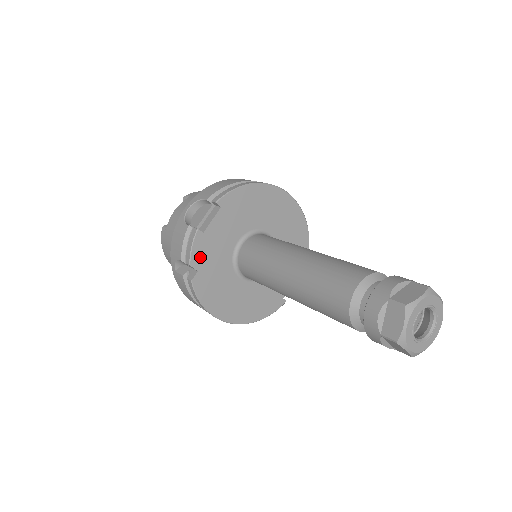
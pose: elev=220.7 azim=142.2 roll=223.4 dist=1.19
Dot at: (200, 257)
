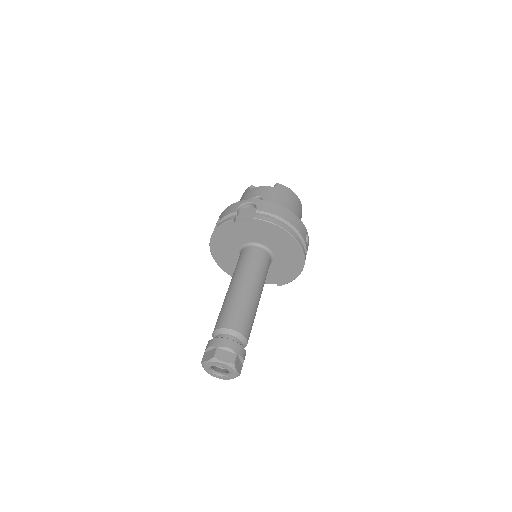
Dot at: (225, 230)
